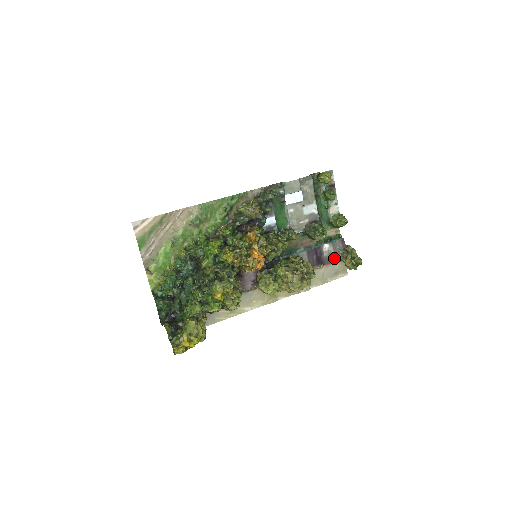
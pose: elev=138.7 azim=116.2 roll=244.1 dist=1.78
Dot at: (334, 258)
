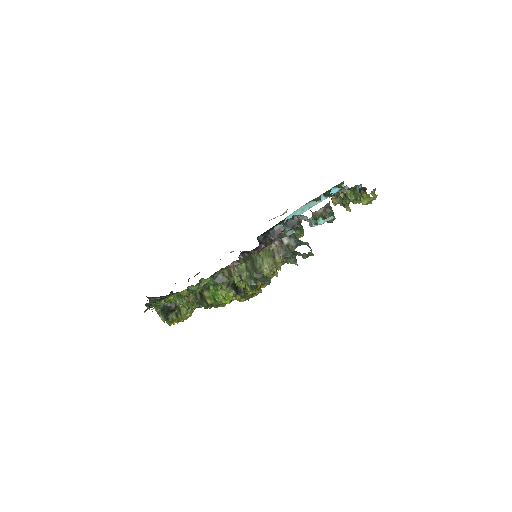
Dot at: occluded
